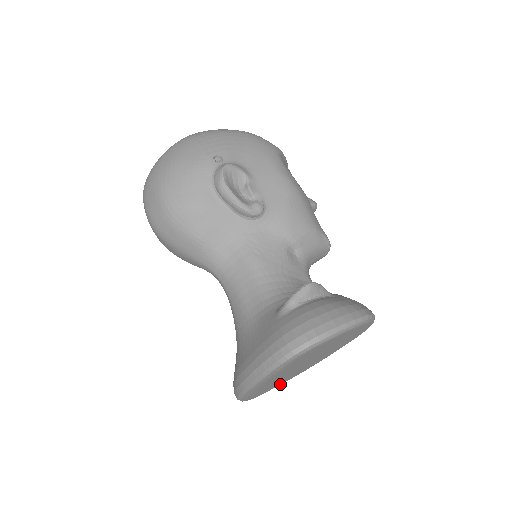
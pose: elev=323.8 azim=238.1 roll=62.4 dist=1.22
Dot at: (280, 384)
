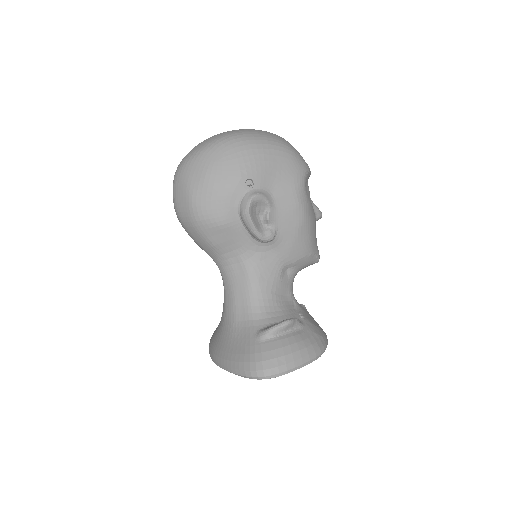
Dot at: occluded
